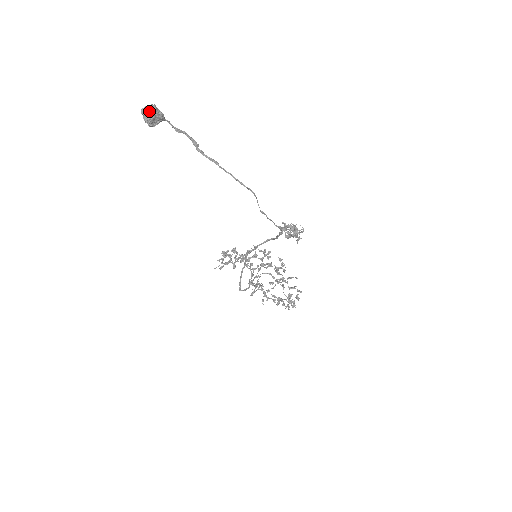
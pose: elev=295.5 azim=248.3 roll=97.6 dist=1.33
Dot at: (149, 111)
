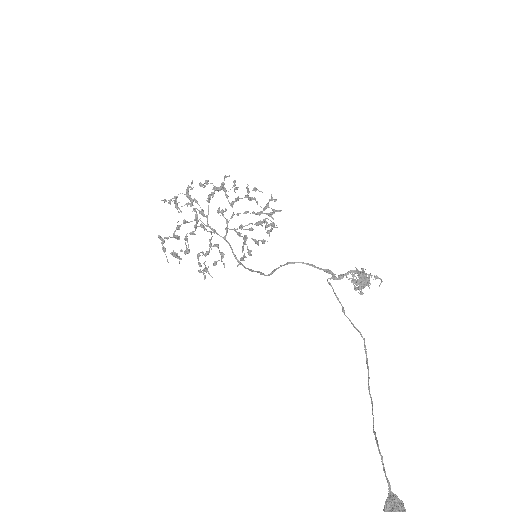
Dot at: out of frame
